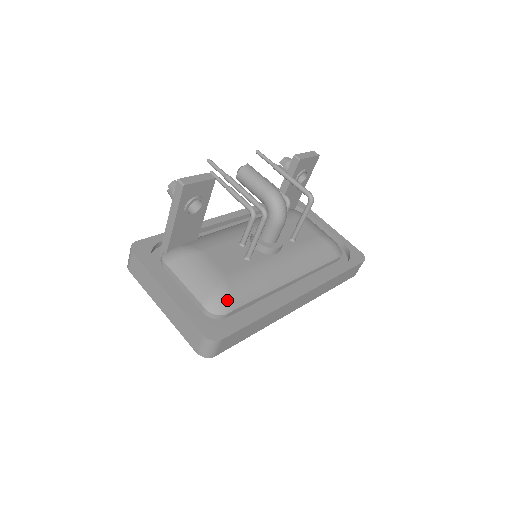
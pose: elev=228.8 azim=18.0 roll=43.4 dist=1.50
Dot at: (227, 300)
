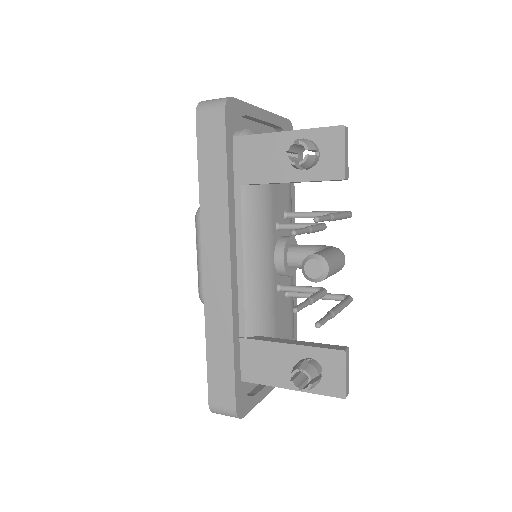
Dot at: occluded
